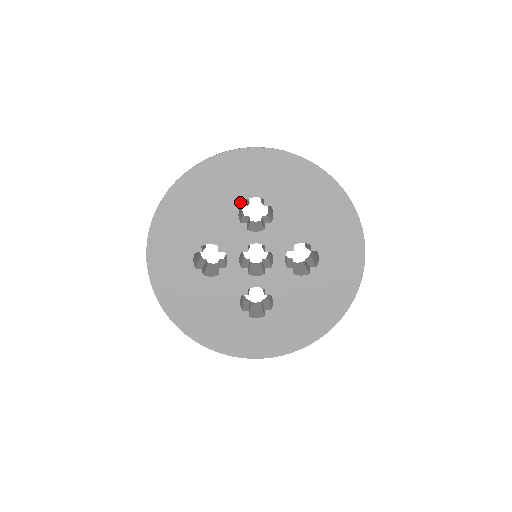
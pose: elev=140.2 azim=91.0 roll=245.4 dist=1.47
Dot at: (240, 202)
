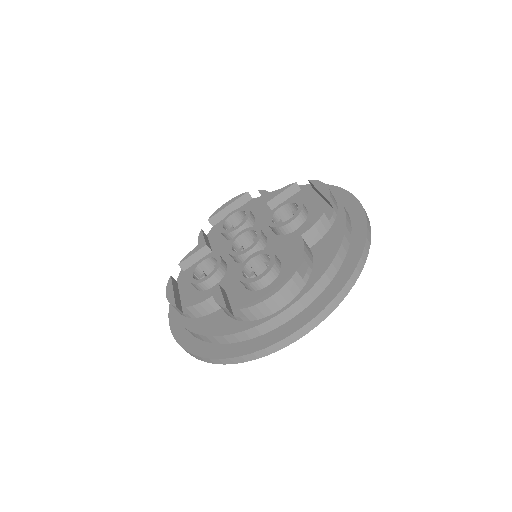
Dot at: occluded
